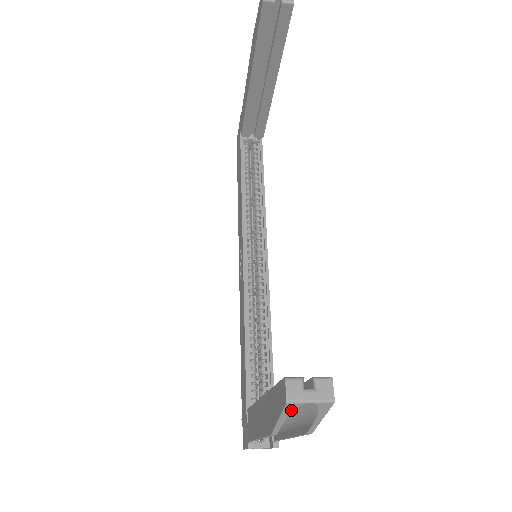
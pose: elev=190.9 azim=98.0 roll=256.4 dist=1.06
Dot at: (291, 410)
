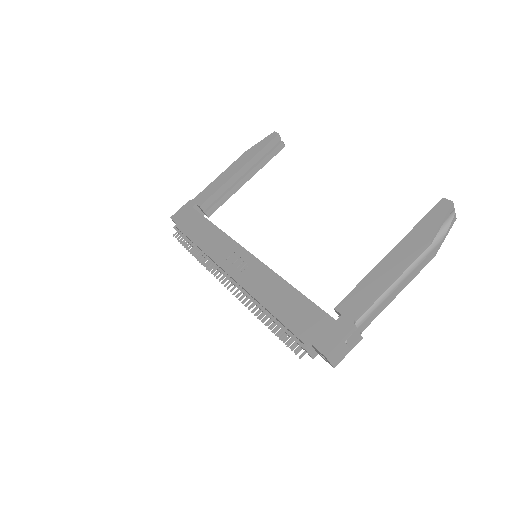
Dot at: (450, 213)
